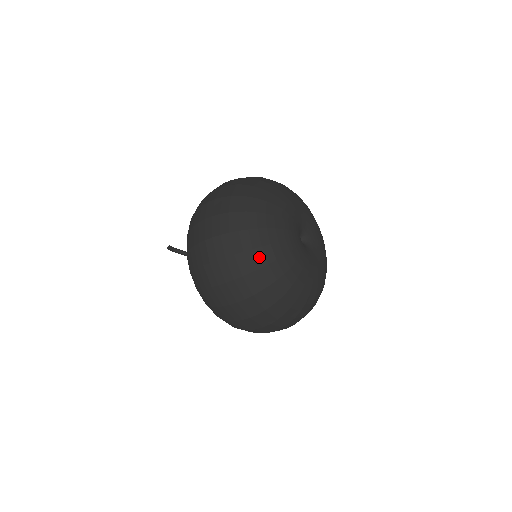
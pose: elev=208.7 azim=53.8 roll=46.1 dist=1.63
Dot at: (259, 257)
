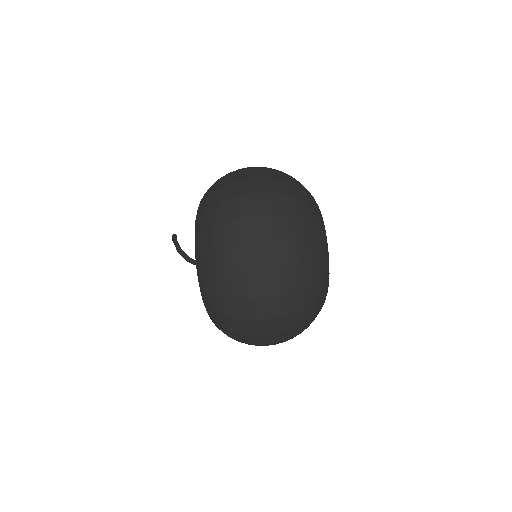
Dot at: occluded
